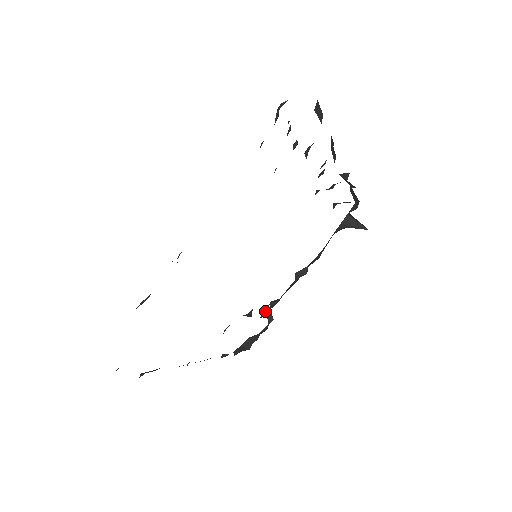
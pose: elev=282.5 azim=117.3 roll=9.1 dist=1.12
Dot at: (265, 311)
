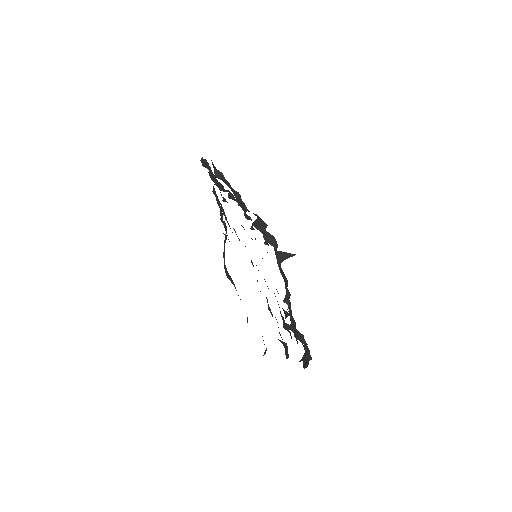
Dot at: (293, 323)
